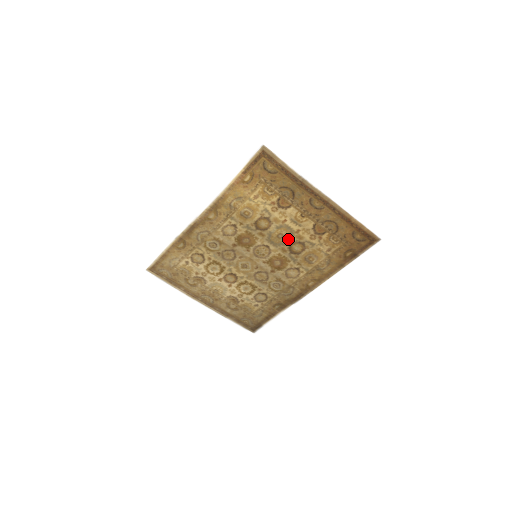
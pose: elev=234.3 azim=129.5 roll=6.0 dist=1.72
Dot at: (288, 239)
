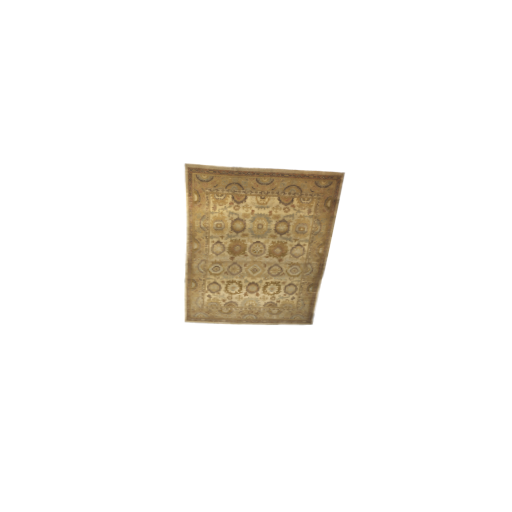
Dot at: (268, 225)
